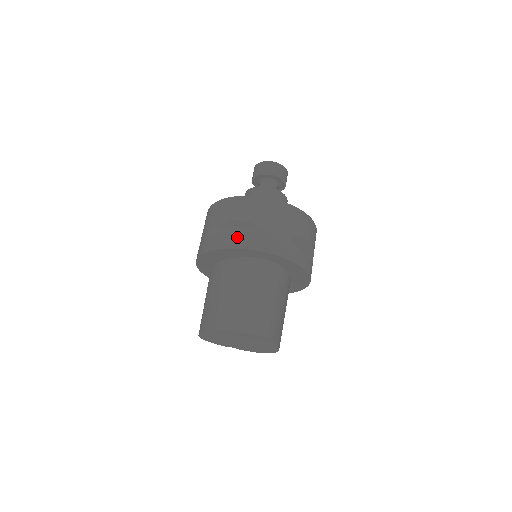
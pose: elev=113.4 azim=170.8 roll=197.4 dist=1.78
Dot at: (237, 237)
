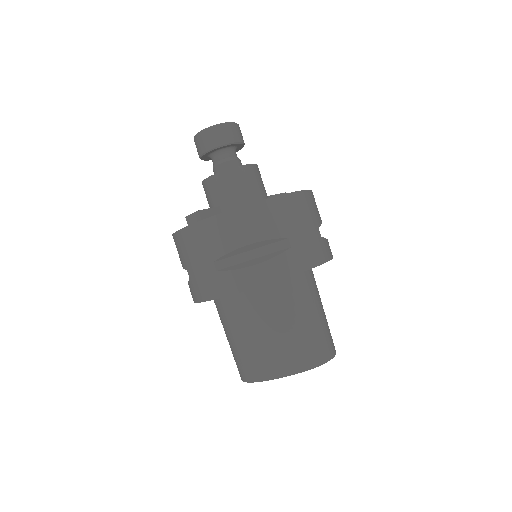
Dot at: (274, 265)
